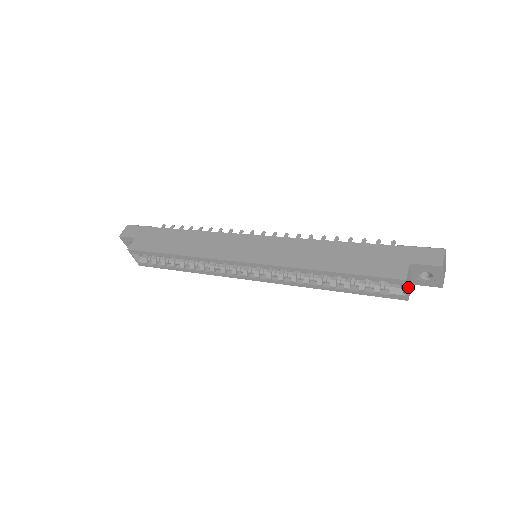
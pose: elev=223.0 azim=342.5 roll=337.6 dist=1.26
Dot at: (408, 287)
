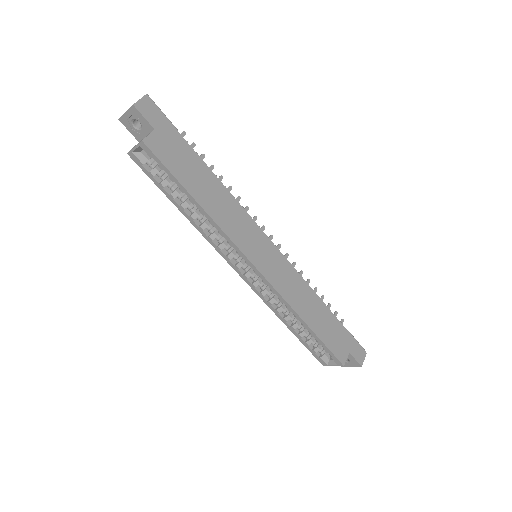
Dot at: (334, 362)
